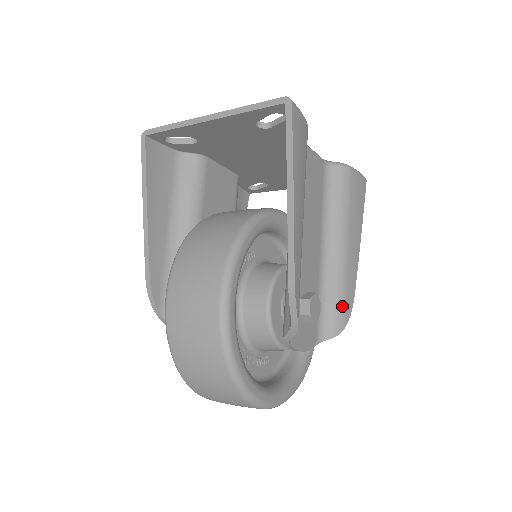
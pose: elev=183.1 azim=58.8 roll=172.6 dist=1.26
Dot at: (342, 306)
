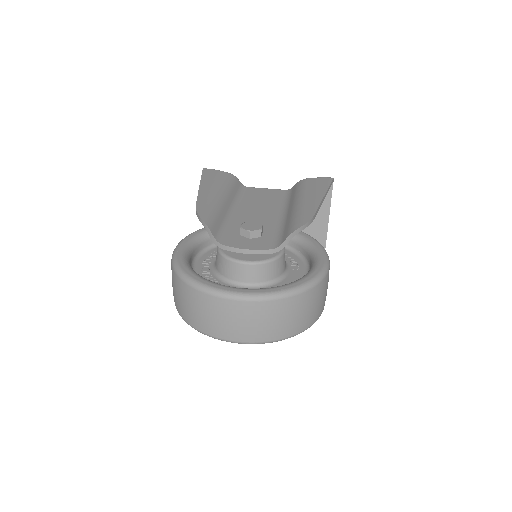
Dot at: (295, 222)
